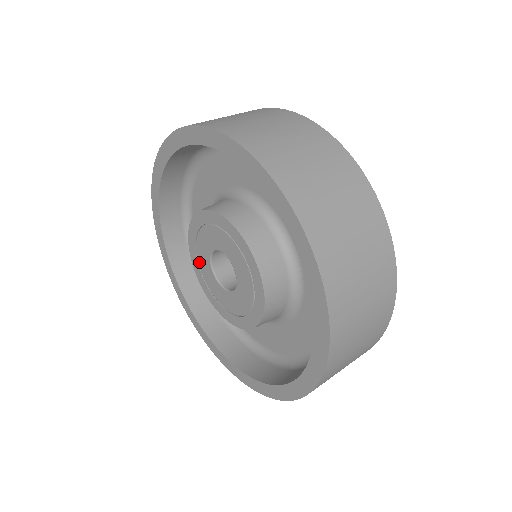
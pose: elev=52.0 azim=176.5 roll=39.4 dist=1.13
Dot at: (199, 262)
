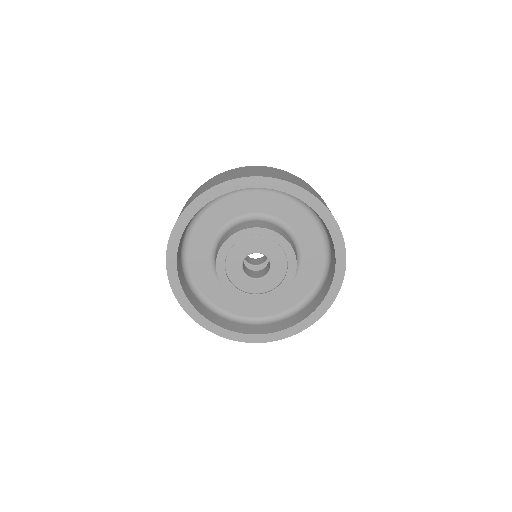
Dot at: (228, 258)
